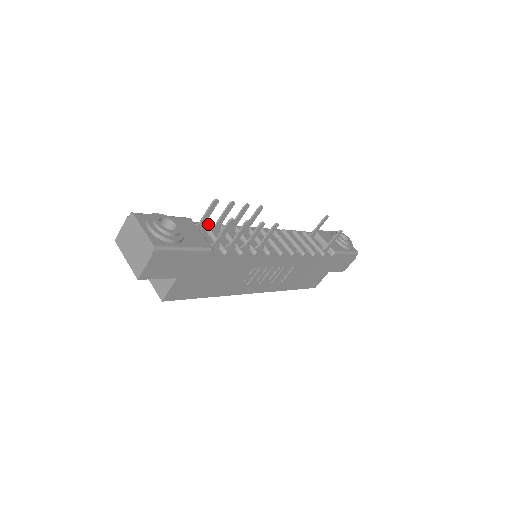
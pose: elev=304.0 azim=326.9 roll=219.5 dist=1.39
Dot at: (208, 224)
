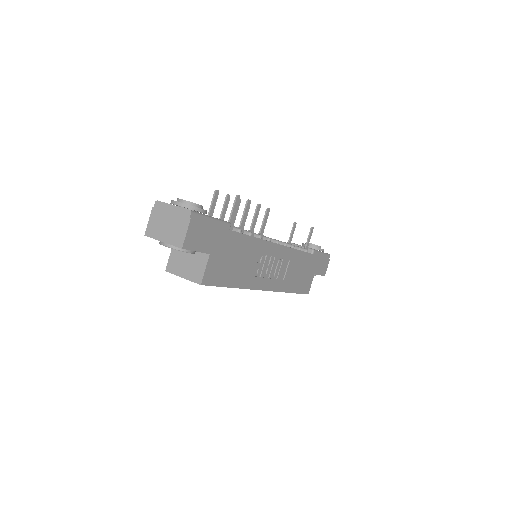
Dot at: occluded
